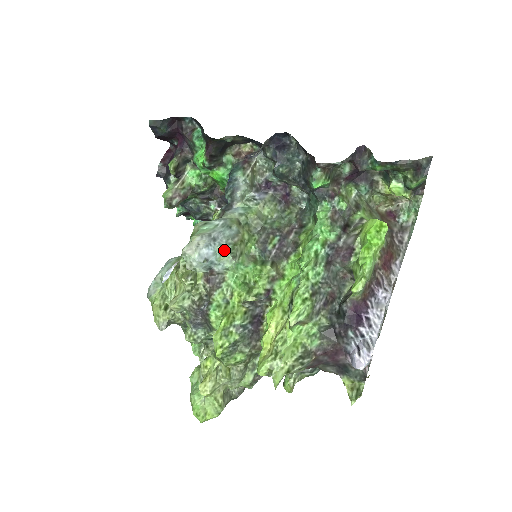
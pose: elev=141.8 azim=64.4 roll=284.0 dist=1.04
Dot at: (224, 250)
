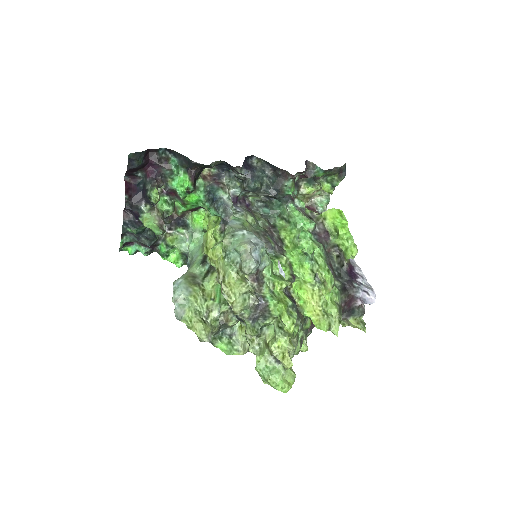
Dot at: (264, 251)
